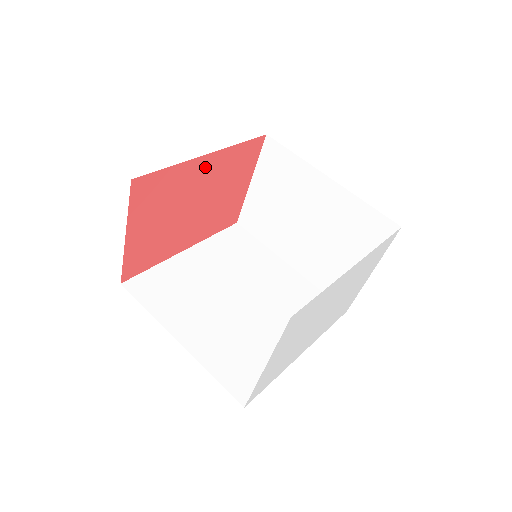
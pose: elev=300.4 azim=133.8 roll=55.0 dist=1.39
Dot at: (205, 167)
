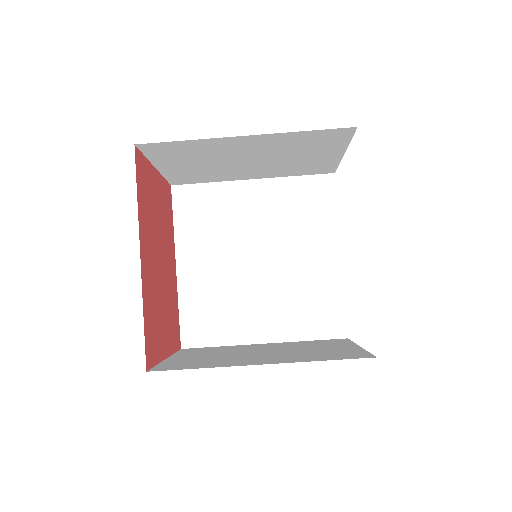
Dot at: (145, 257)
